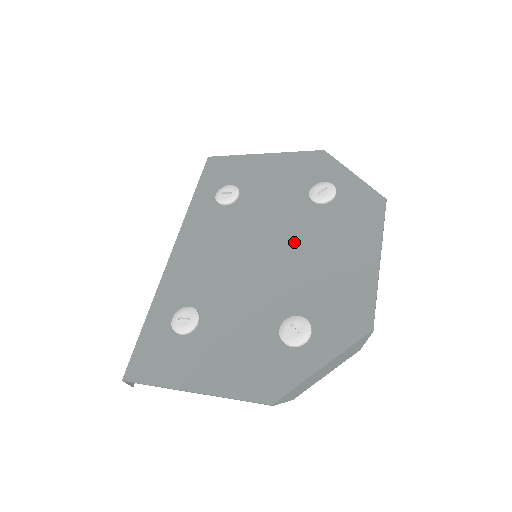
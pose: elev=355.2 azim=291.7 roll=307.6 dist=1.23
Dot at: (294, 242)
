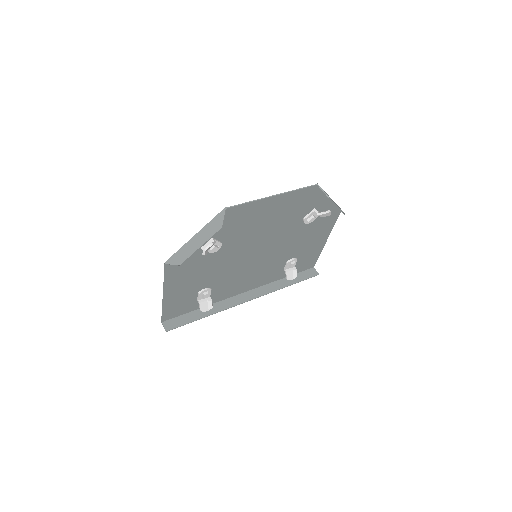
Dot at: (270, 235)
